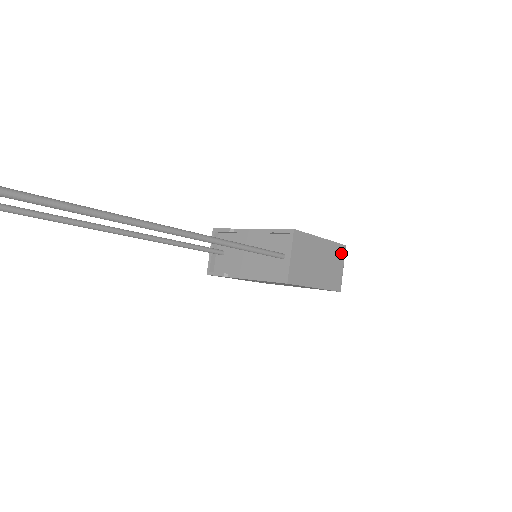
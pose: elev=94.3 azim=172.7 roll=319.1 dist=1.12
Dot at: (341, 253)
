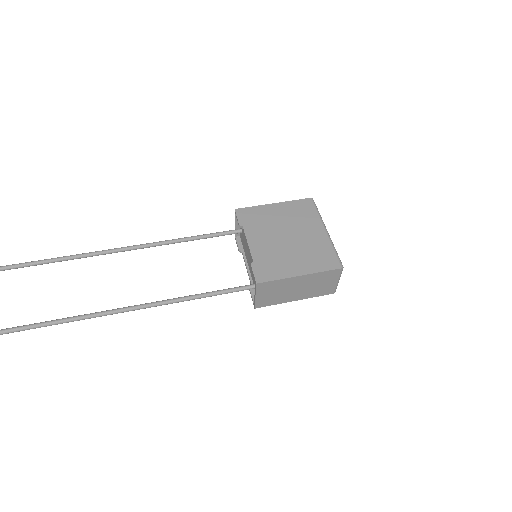
Dot at: (334, 274)
